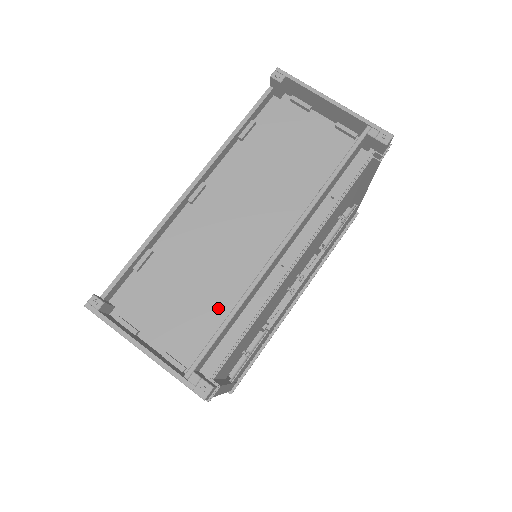
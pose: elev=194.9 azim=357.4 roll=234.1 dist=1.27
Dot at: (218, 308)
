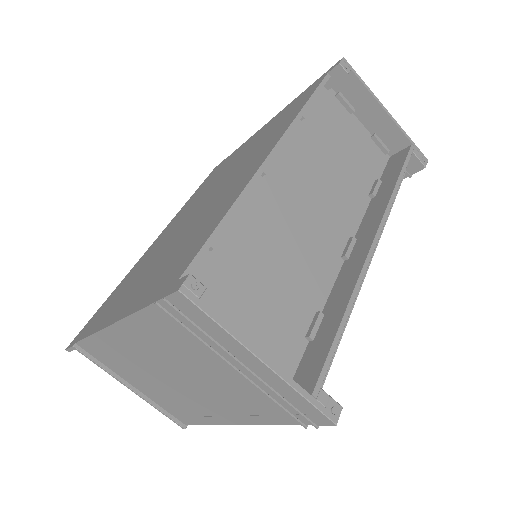
Dot at: (303, 310)
